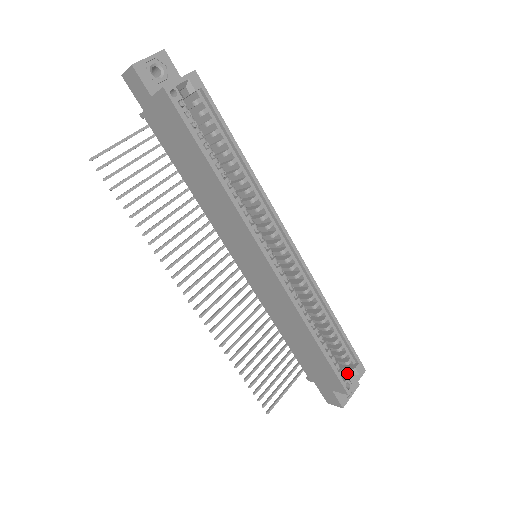
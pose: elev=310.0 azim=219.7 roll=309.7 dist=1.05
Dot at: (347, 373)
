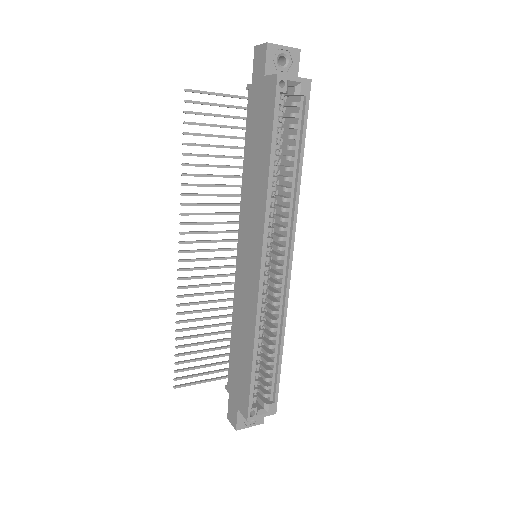
Dot at: (260, 404)
